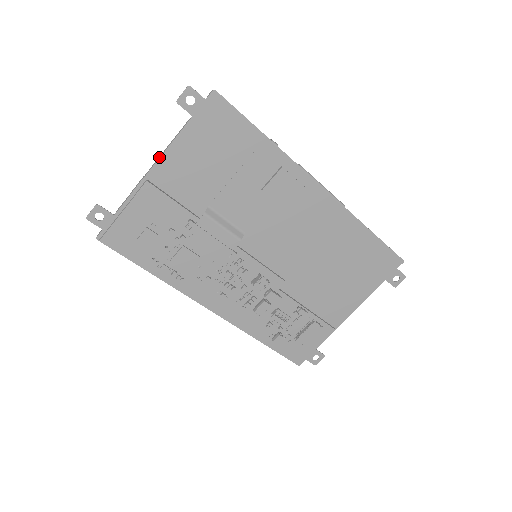
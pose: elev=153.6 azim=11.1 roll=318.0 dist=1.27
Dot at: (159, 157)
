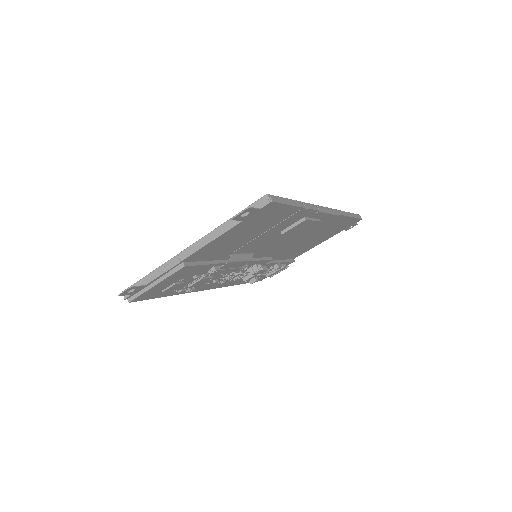
Dot at: (199, 248)
